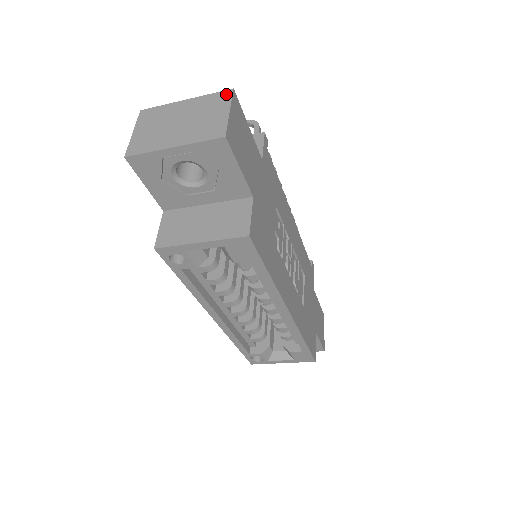
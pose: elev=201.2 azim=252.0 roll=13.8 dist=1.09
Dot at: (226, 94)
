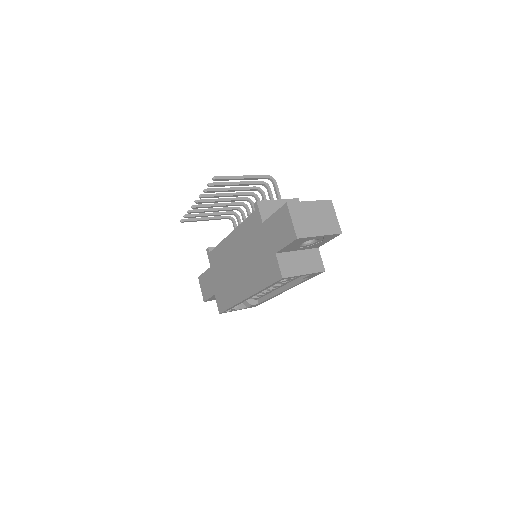
Dot at: (330, 203)
